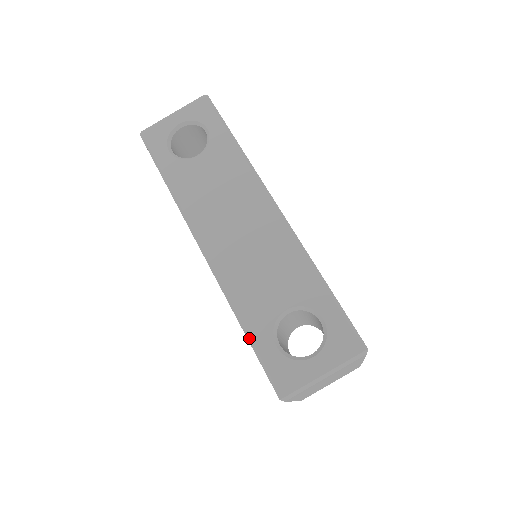
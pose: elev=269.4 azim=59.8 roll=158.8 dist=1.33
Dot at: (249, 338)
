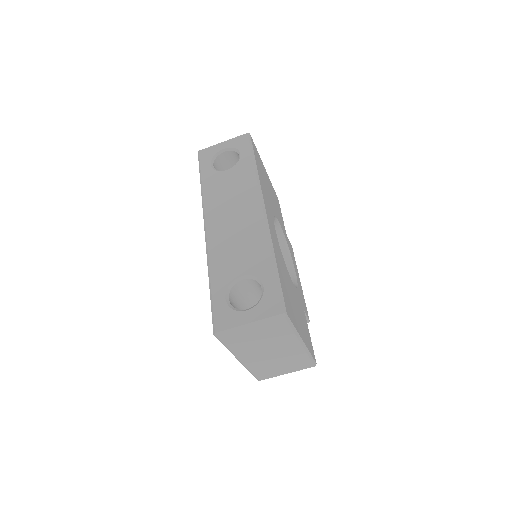
Dot at: (210, 290)
